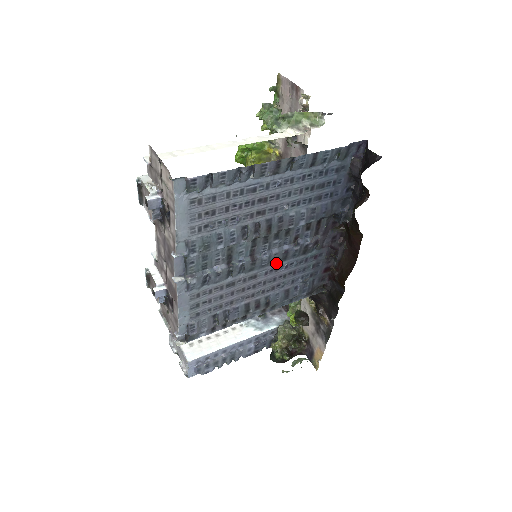
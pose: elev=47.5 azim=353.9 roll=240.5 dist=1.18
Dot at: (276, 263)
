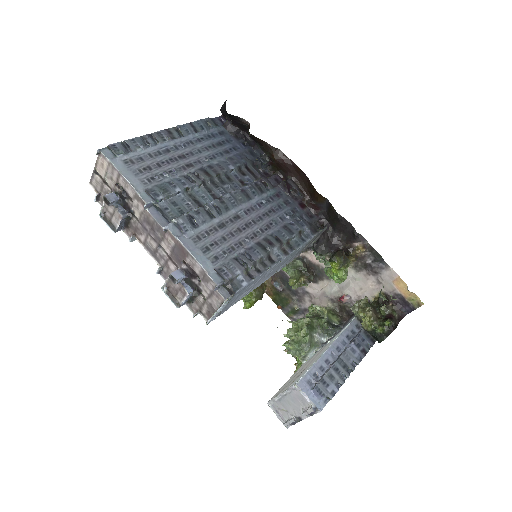
Dot at: (245, 203)
